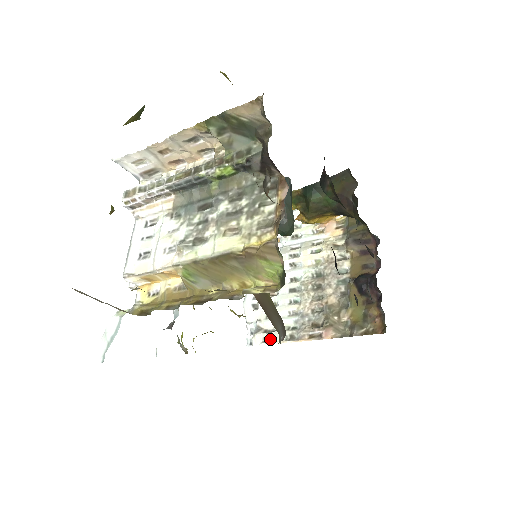
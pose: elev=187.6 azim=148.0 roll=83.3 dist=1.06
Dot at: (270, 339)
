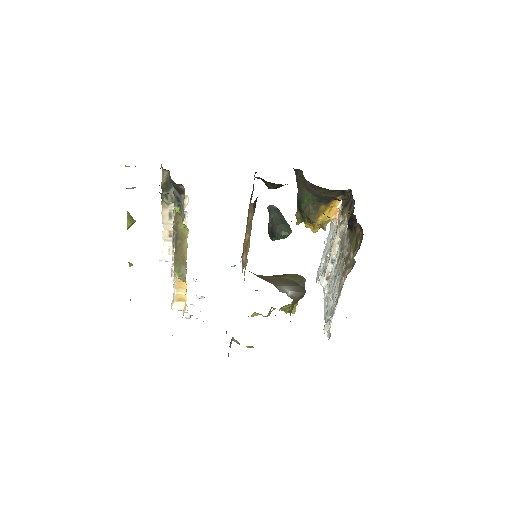
Dot at: (331, 319)
